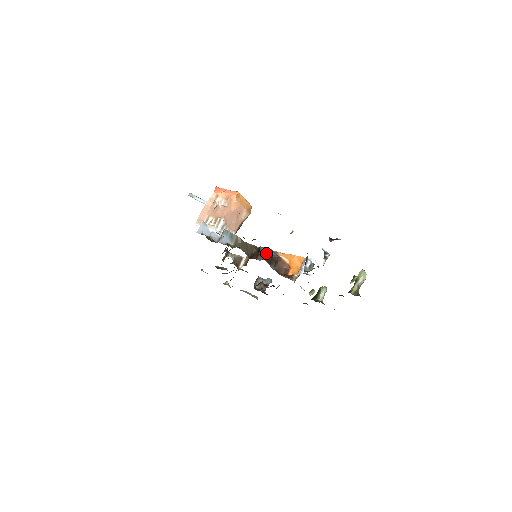
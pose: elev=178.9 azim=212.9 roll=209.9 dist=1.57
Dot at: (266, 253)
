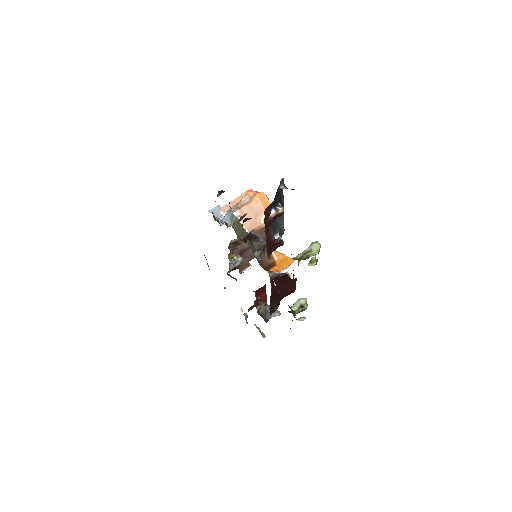
Dot at: (254, 237)
